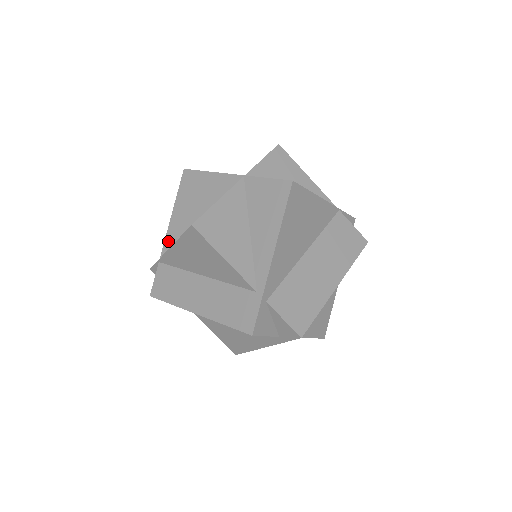
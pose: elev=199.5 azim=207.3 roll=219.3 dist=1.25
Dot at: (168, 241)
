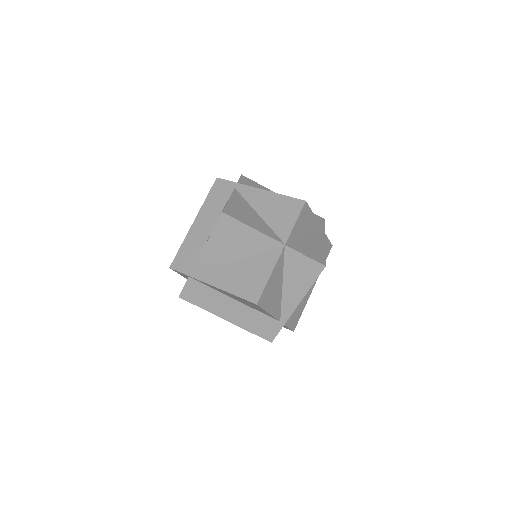
Dot at: (200, 265)
